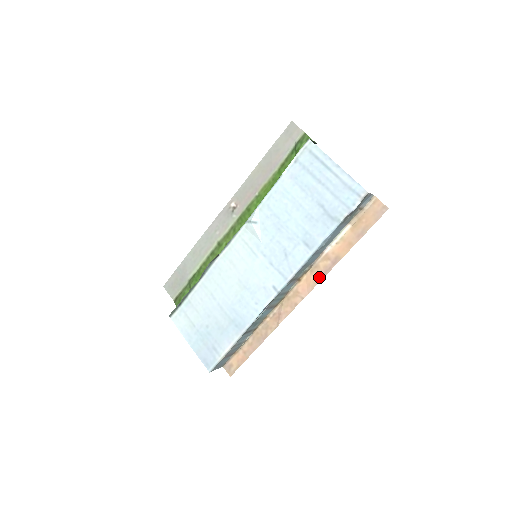
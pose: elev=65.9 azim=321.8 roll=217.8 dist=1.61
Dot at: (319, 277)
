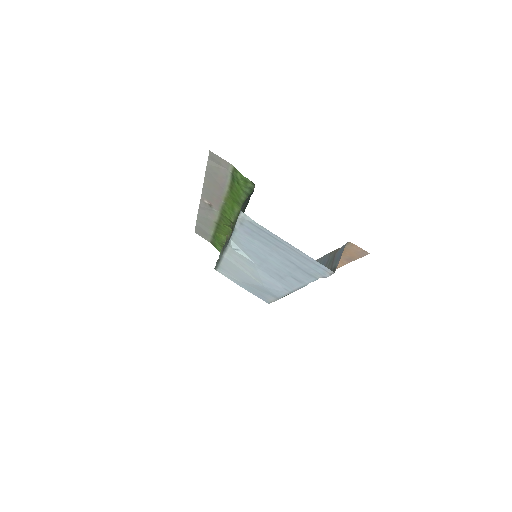
Dot at: occluded
